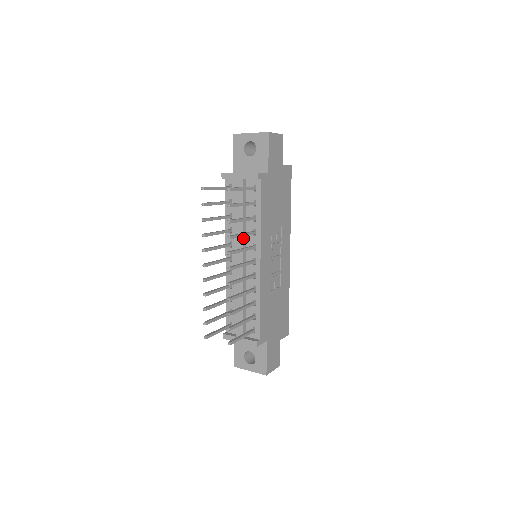
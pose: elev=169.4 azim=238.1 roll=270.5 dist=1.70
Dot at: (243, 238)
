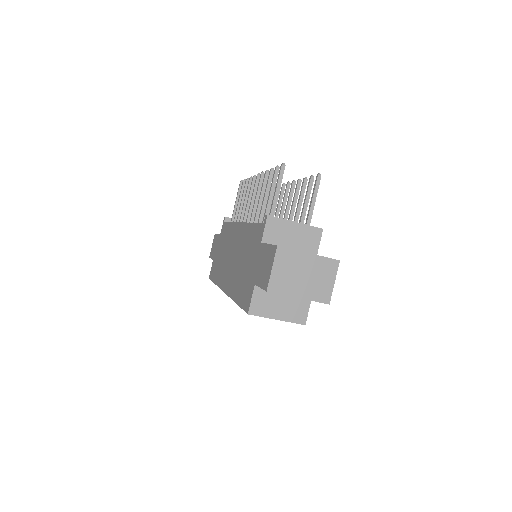
Dot at: occluded
